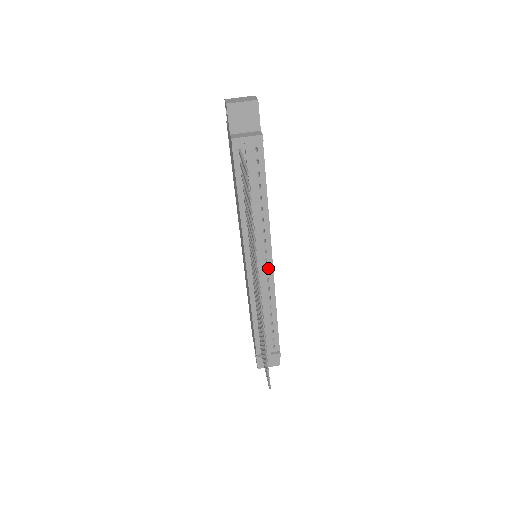
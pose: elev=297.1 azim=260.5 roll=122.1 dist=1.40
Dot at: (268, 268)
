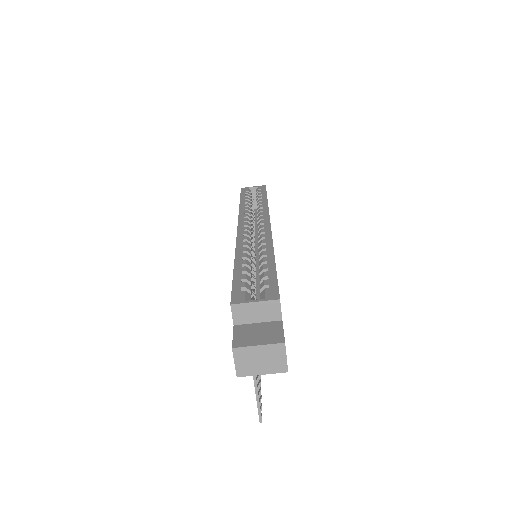
Dot at: occluded
